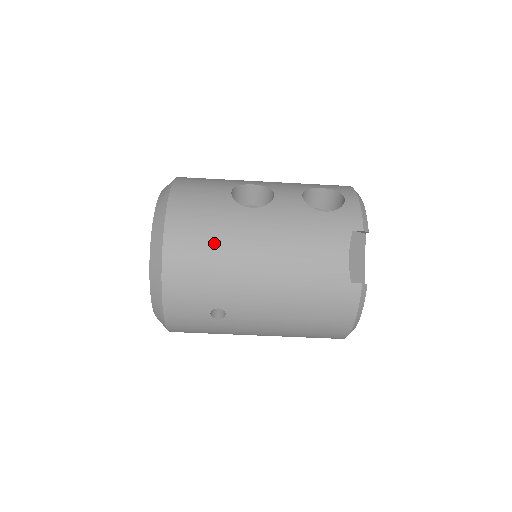
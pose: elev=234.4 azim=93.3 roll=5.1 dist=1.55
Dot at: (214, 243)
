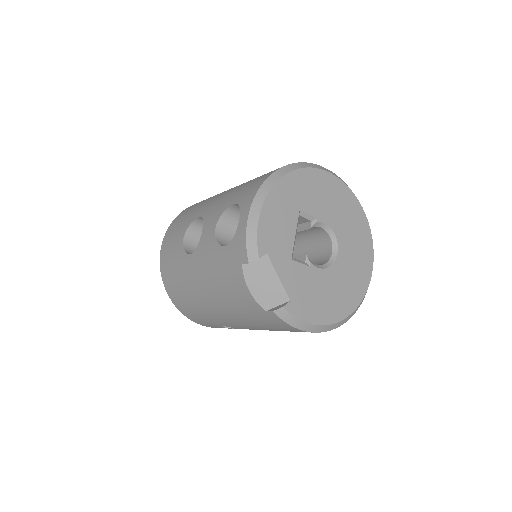
Dot at: (184, 290)
